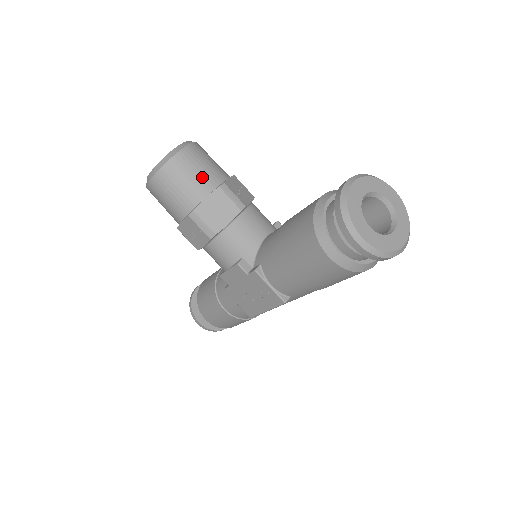
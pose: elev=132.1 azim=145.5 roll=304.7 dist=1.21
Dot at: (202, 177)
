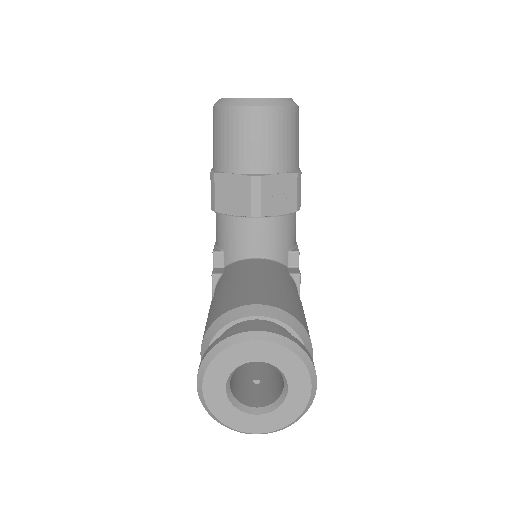
Dot at: (247, 151)
